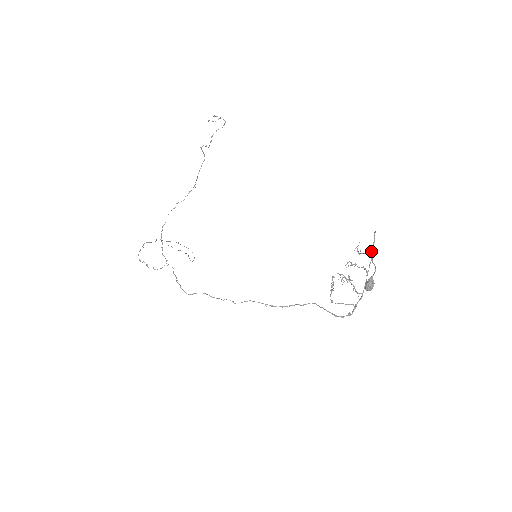
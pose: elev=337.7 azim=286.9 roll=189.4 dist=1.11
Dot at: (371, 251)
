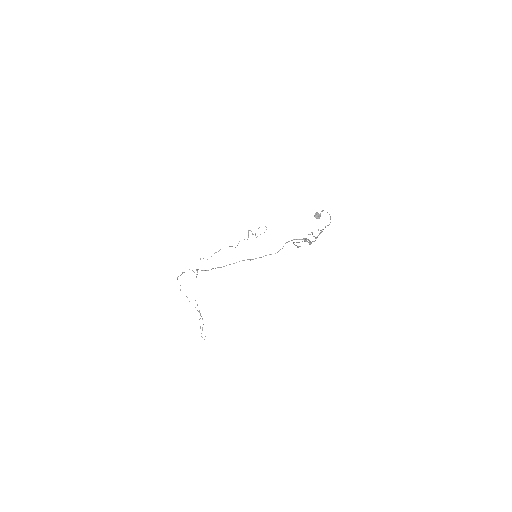
Dot at: occluded
